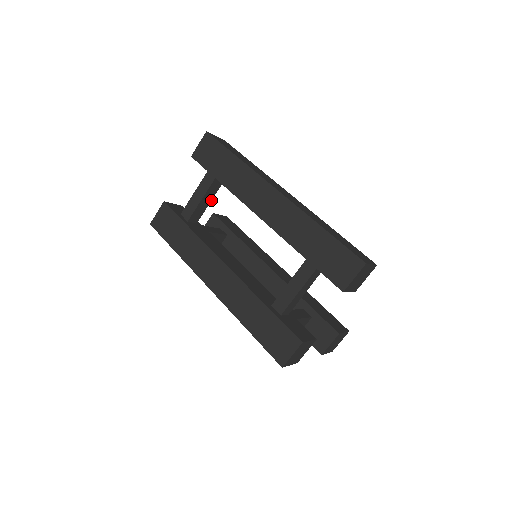
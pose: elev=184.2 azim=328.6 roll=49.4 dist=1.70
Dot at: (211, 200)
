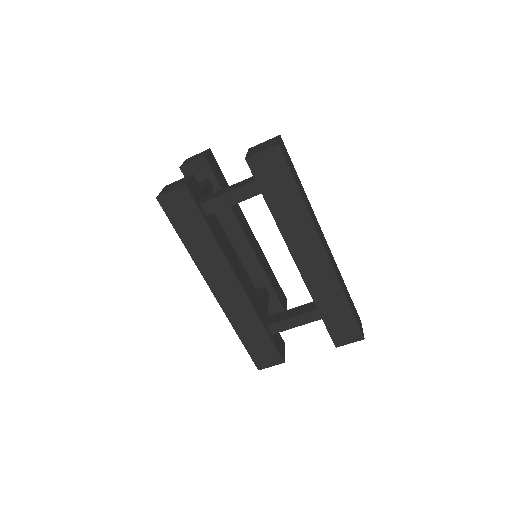
Dot at: occluded
